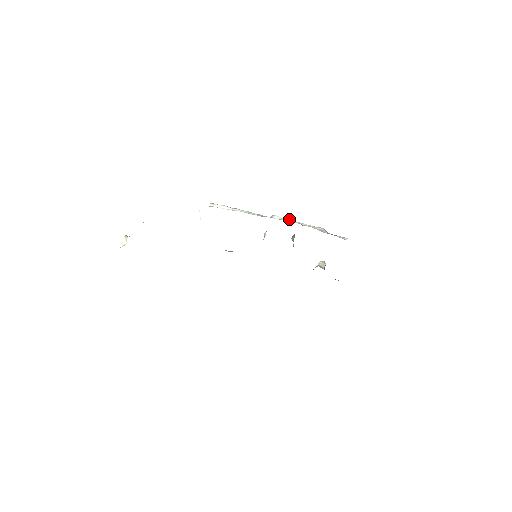
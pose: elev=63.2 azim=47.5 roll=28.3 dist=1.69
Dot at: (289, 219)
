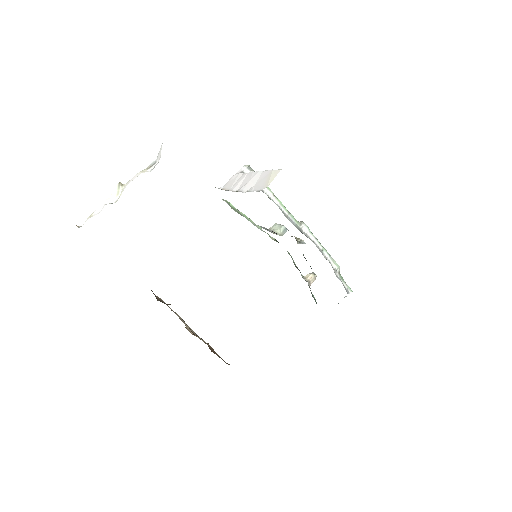
Dot at: (316, 238)
